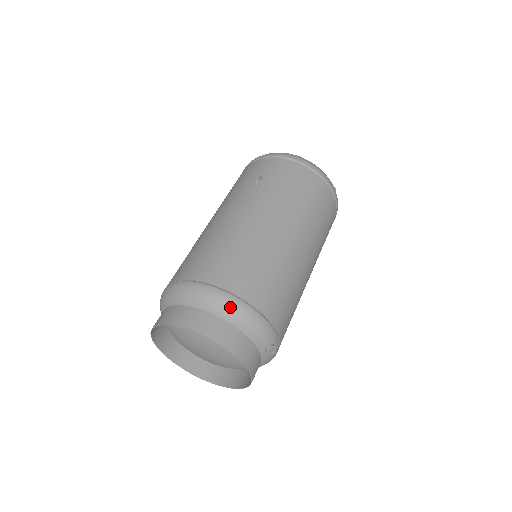
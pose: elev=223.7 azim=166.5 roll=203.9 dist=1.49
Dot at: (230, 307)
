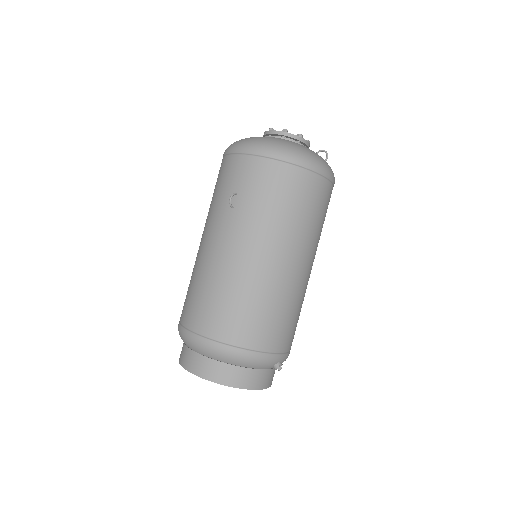
Dot at: (229, 356)
